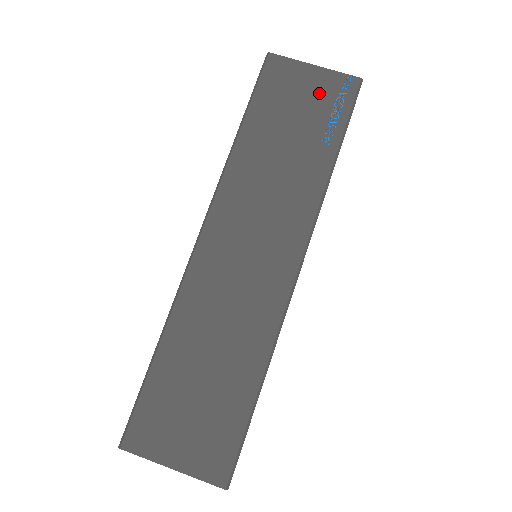
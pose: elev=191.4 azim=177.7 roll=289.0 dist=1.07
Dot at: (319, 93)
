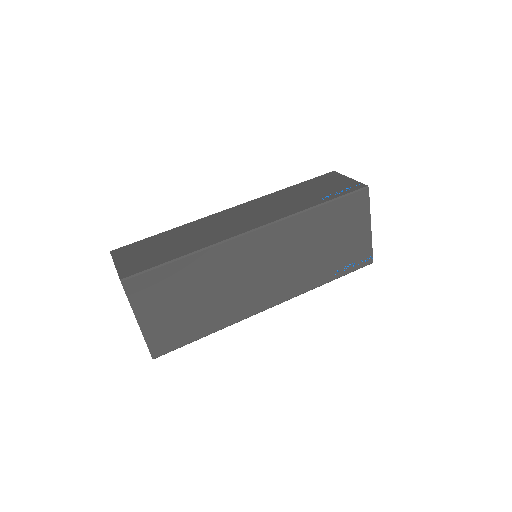
Dot at: (340, 185)
